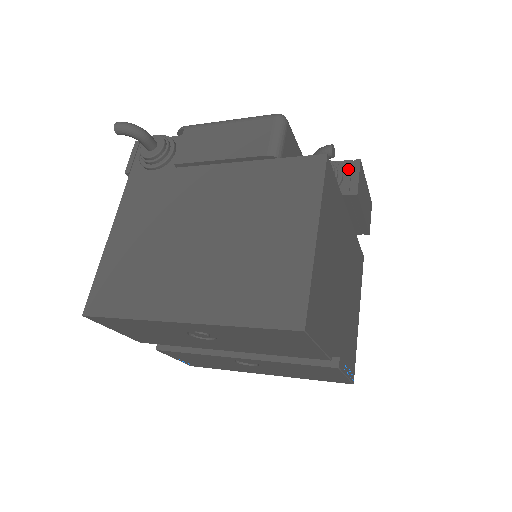
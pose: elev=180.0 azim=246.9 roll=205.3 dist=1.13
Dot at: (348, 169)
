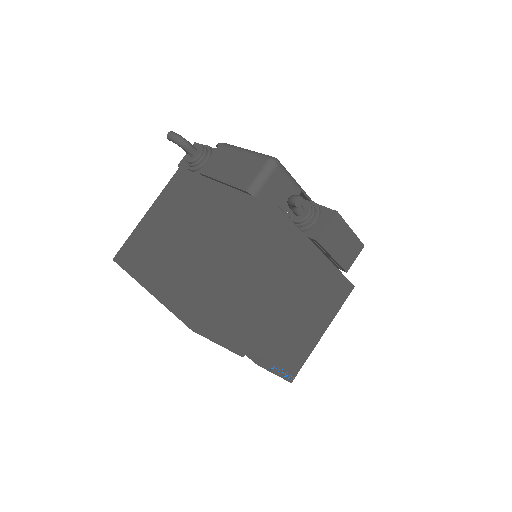
Dot at: (324, 216)
